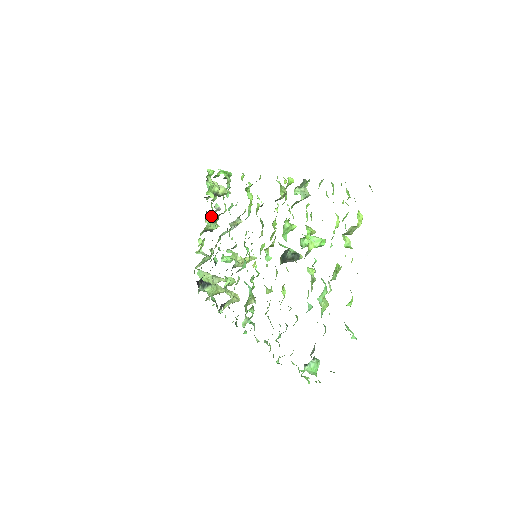
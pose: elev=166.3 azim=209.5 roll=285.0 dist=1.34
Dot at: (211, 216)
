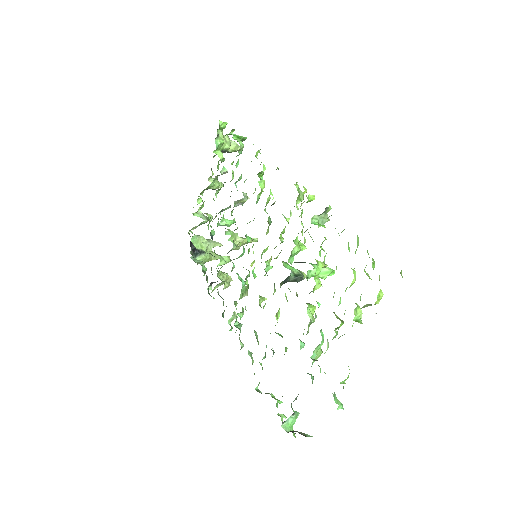
Dot at: (215, 178)
